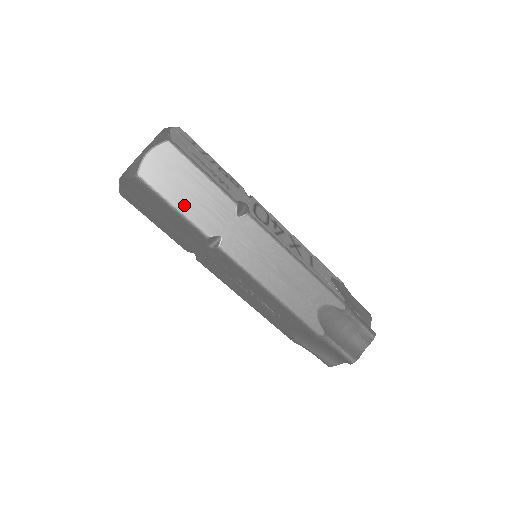
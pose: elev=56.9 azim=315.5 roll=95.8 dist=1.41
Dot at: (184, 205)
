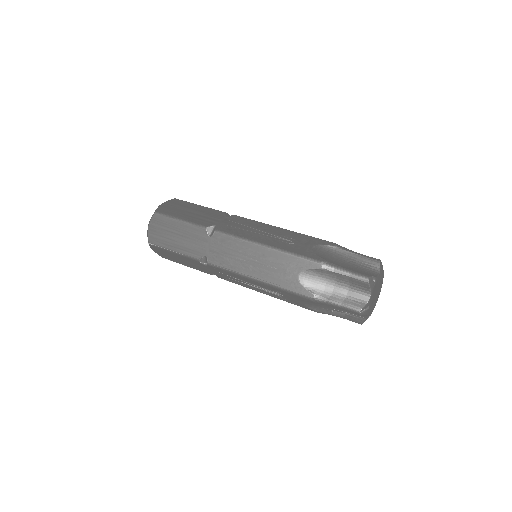
Dot at: (187, 217)
